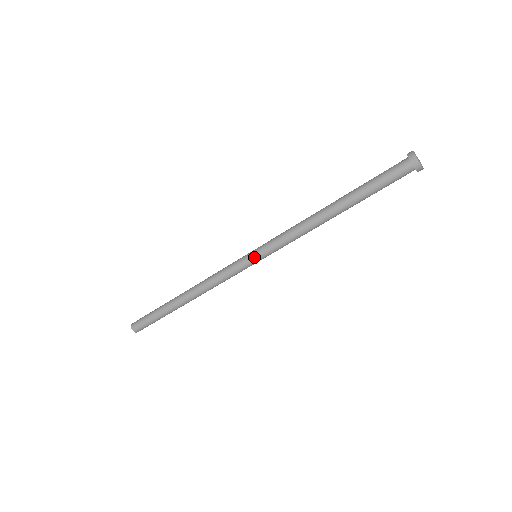
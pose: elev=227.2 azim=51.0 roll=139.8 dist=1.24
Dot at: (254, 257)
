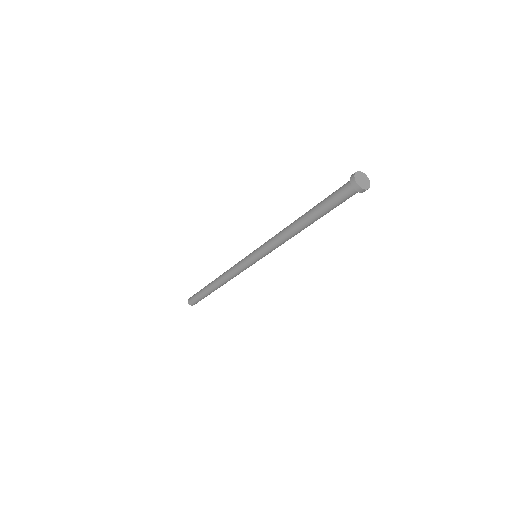
Dot at: (255, 260)
